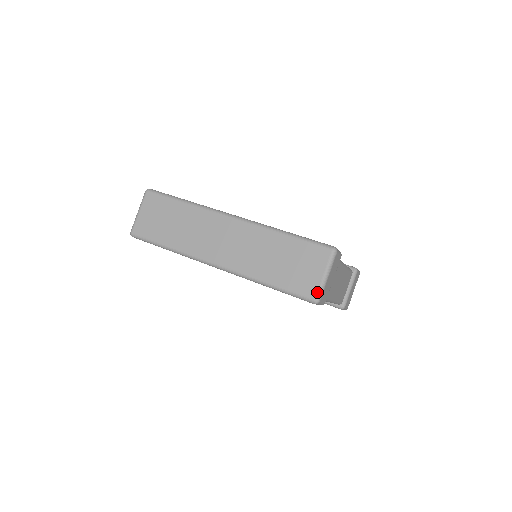
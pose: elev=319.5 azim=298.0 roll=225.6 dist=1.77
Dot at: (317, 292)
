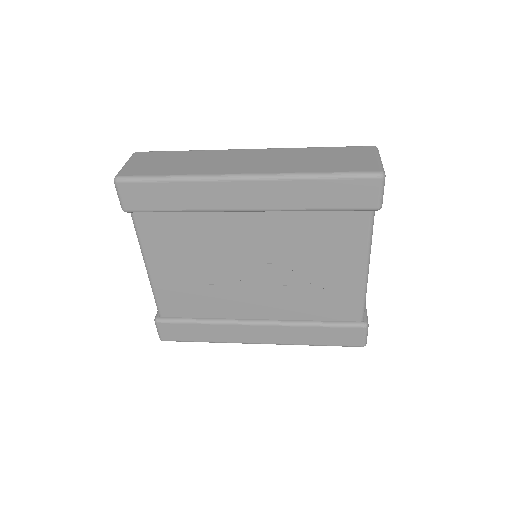
Dot at: (379, 167)
